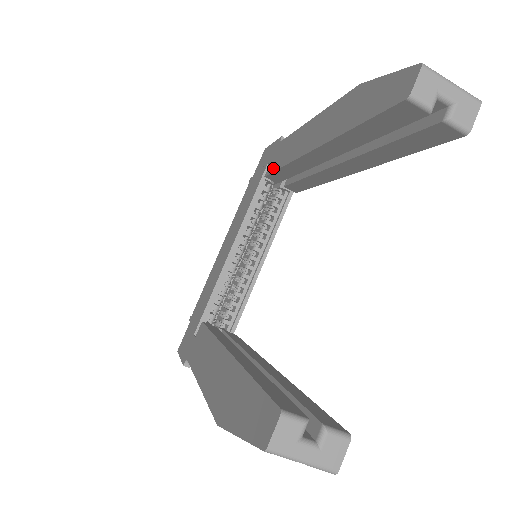
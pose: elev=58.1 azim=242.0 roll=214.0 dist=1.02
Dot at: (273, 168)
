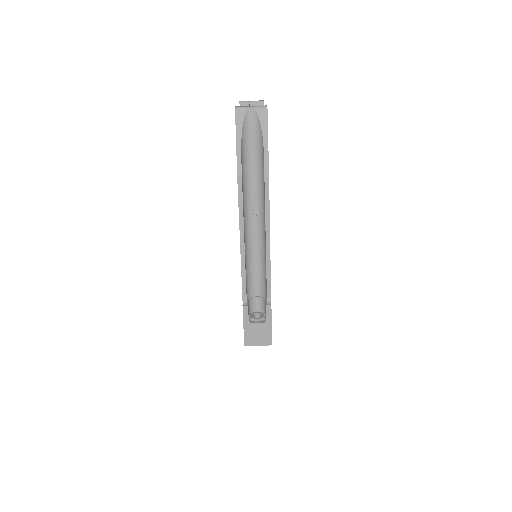
Dot at: occluded
